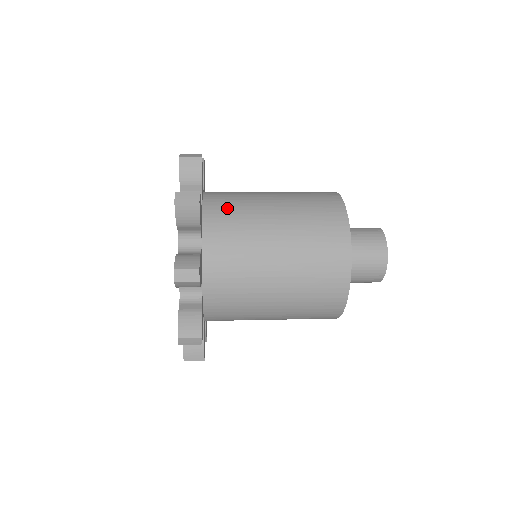
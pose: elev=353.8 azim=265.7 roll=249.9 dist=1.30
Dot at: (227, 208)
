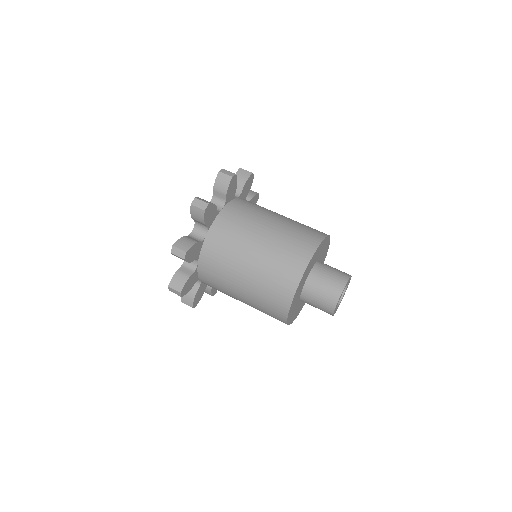
Dot at: (212, 273)
